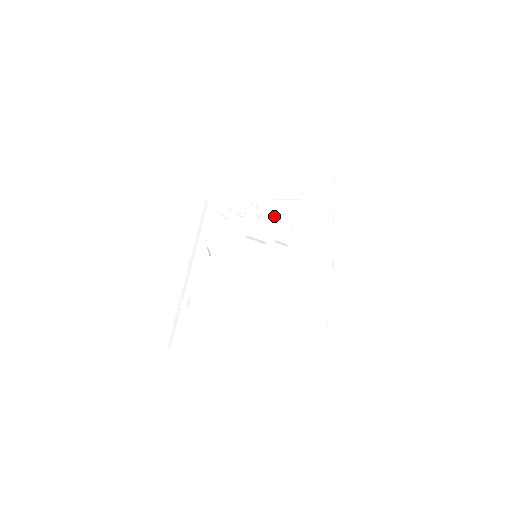
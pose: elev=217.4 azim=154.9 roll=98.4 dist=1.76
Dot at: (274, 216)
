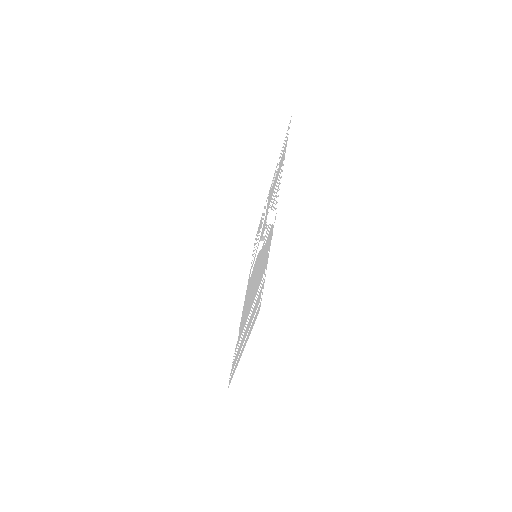
Dot at: (269, 204)
